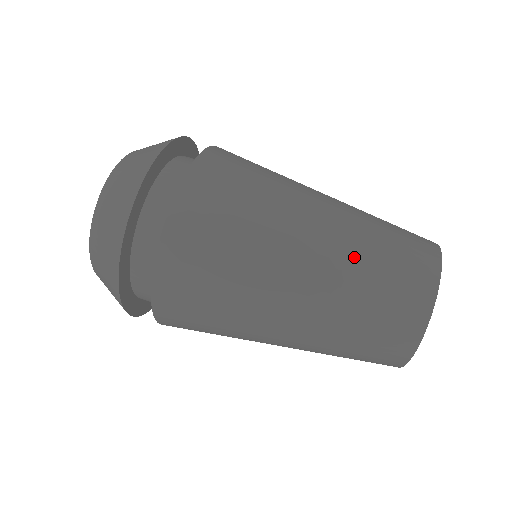
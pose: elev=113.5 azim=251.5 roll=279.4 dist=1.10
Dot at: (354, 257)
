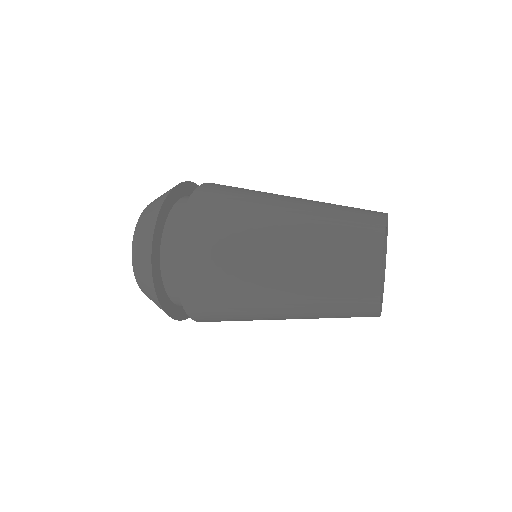
Dot at: occluded
